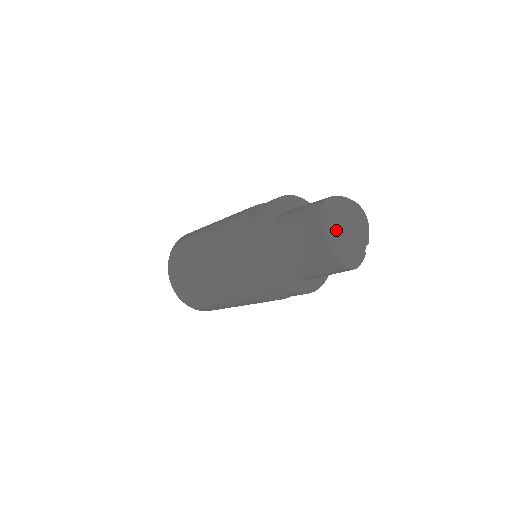
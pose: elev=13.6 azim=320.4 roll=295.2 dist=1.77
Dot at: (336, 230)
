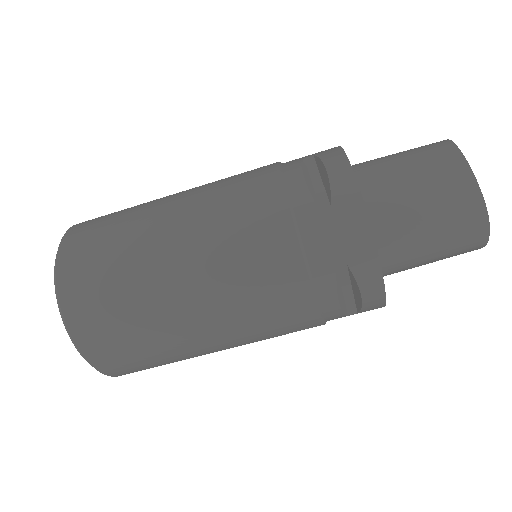
Dot at: occluded
